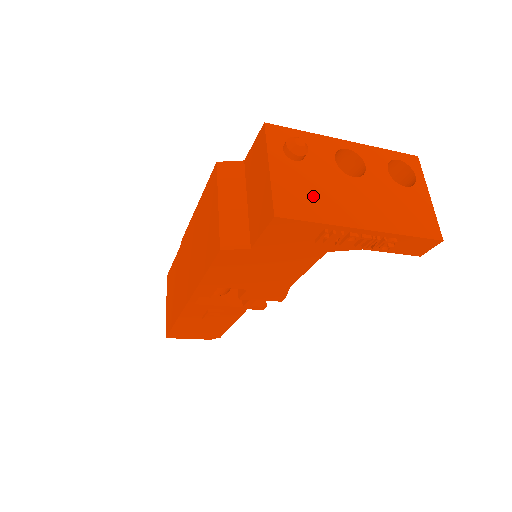
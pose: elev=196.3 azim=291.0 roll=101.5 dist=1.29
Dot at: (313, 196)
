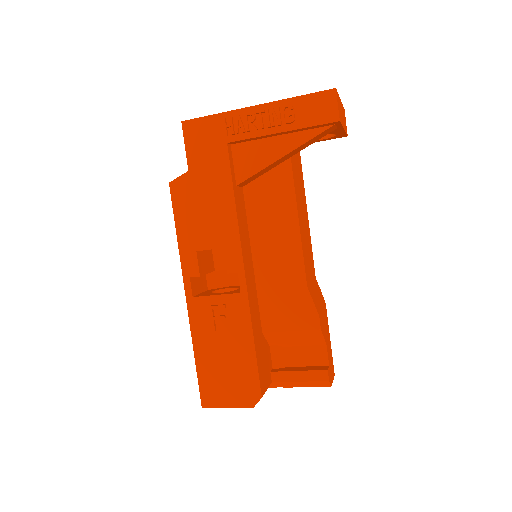
Dot at: occluded
